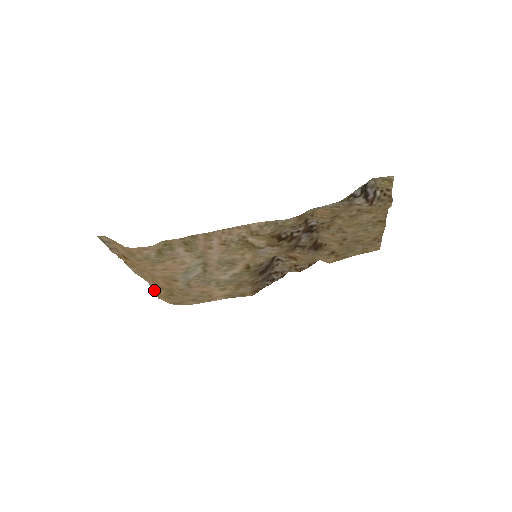
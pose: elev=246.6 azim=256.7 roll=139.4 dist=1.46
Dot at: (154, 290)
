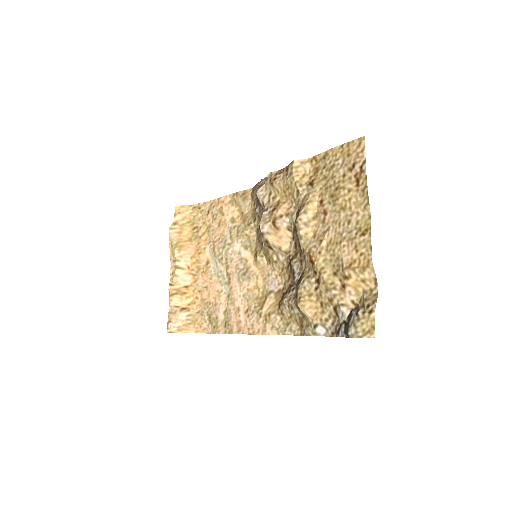
Dot at: (177, 226)
